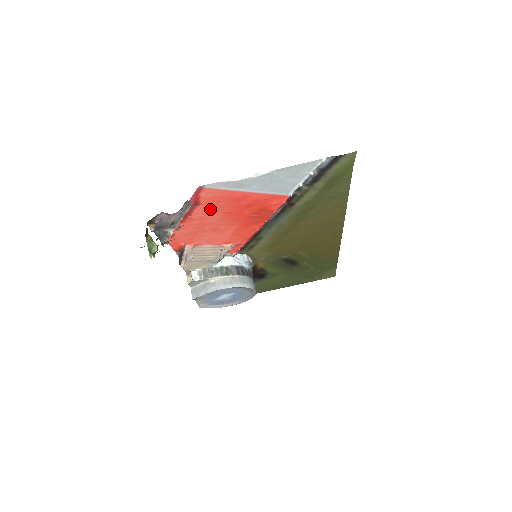
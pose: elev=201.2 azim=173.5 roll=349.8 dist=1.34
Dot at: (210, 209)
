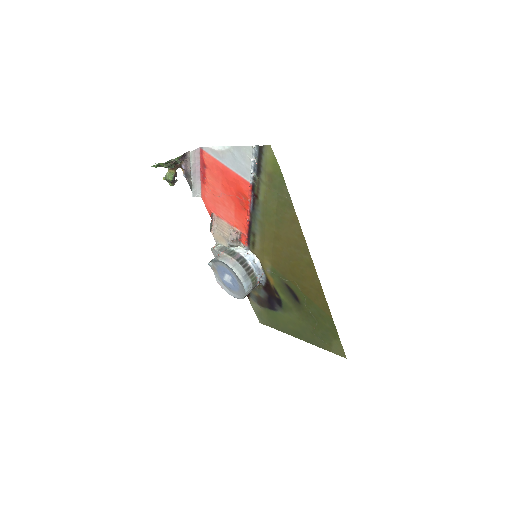
Dot at: (213, 176)
